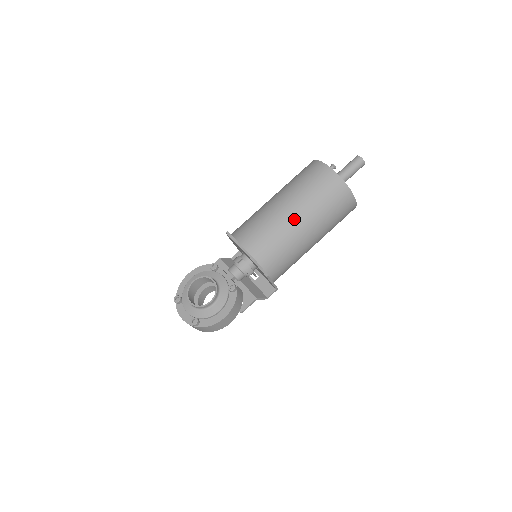
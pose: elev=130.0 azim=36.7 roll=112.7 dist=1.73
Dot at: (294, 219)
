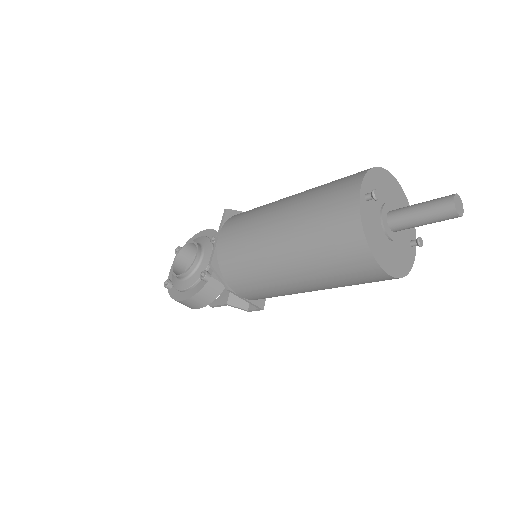
Dot at: (275, 242)
